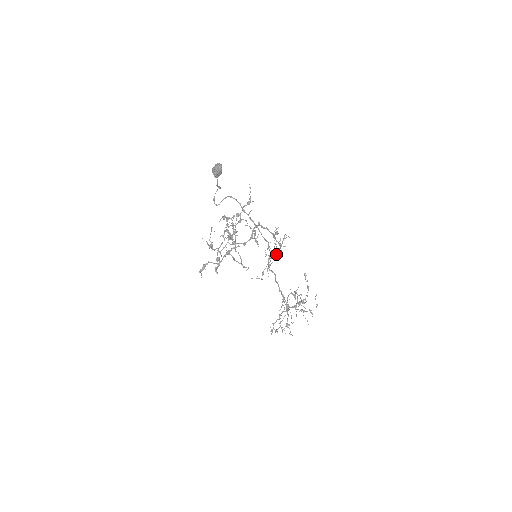
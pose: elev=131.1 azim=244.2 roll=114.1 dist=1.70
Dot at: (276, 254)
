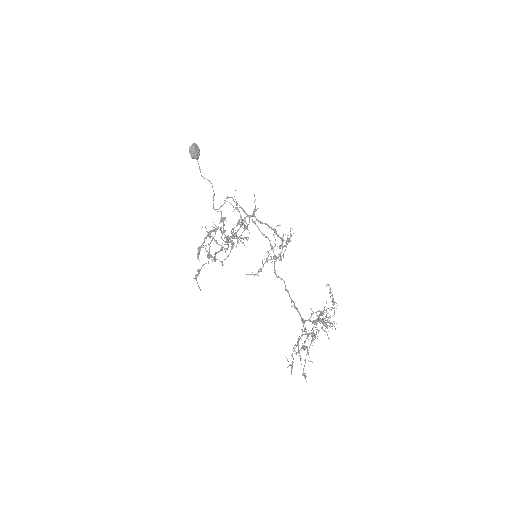
Dot at: (280, 253)
